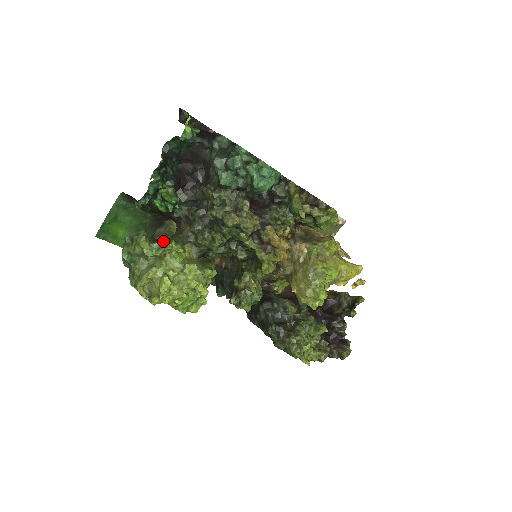
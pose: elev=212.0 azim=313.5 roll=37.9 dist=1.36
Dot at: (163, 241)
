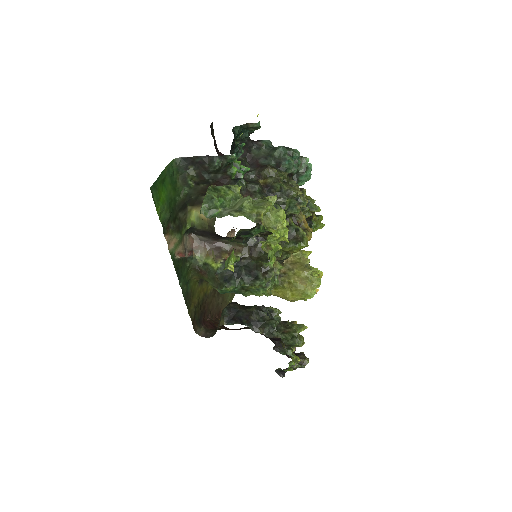
Dot at: occluded
